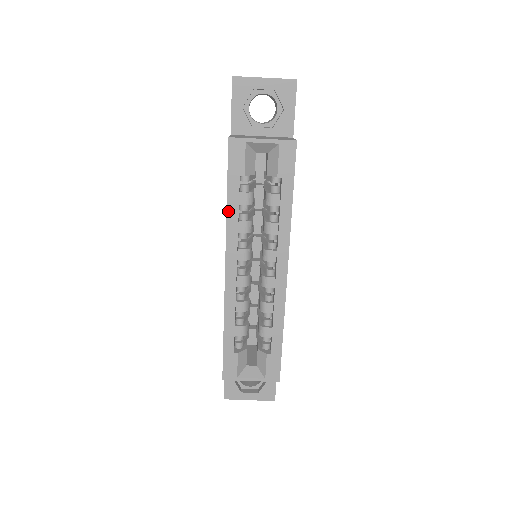
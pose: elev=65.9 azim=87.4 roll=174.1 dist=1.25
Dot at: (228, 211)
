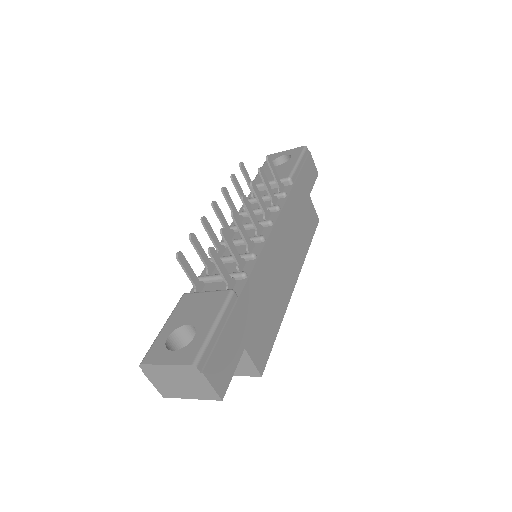
Dot at: occluded
